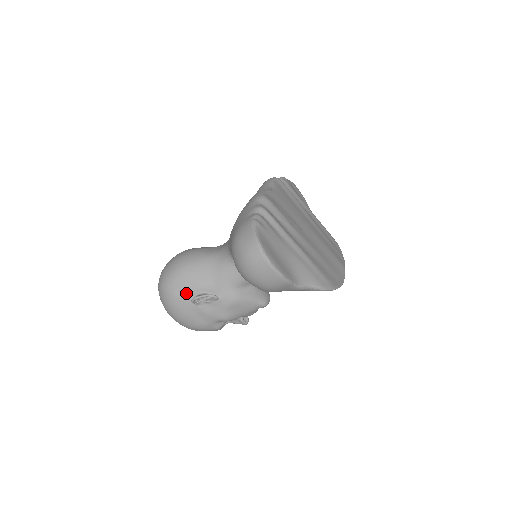
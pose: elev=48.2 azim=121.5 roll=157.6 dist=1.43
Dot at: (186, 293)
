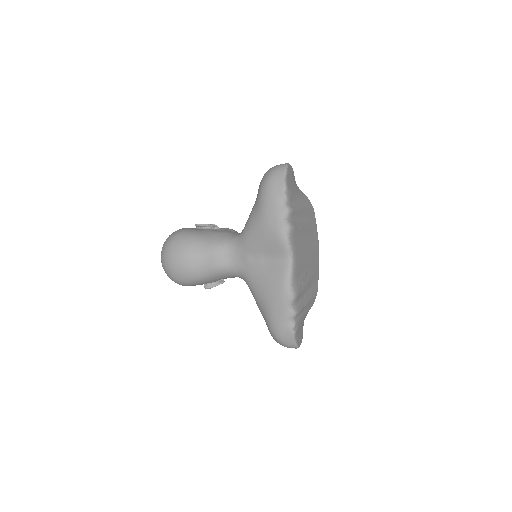
Dot at: occluded
